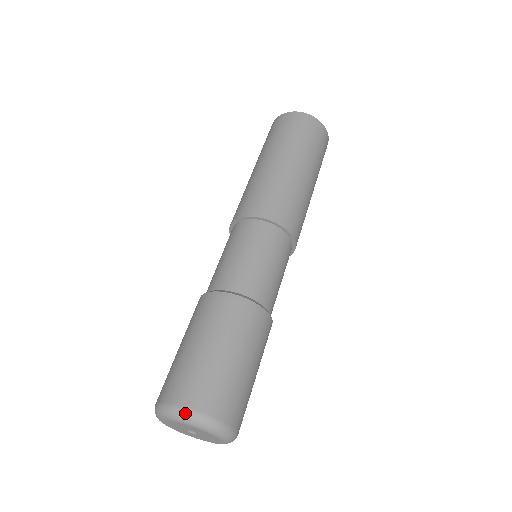
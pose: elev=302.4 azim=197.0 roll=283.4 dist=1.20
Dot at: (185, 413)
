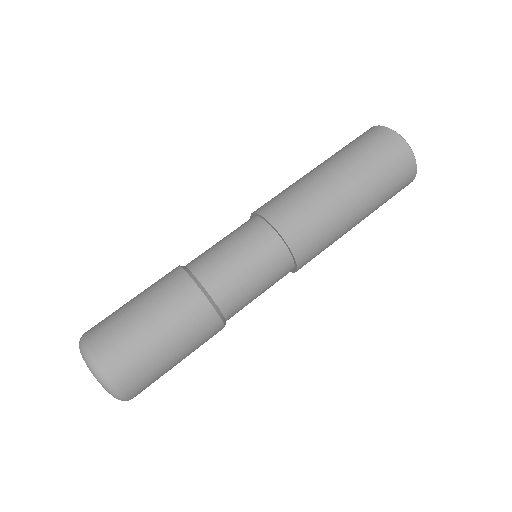
Dot at: (112, 389)
